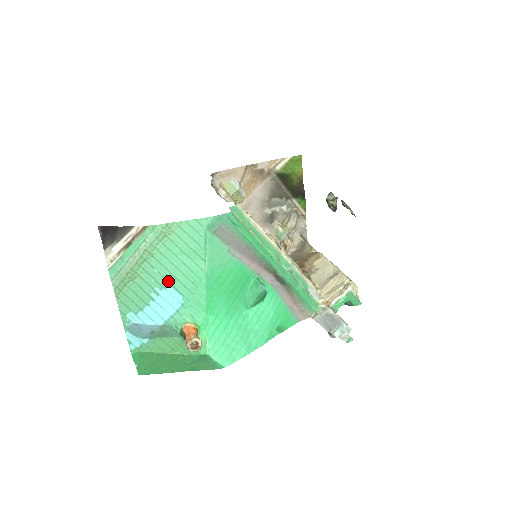
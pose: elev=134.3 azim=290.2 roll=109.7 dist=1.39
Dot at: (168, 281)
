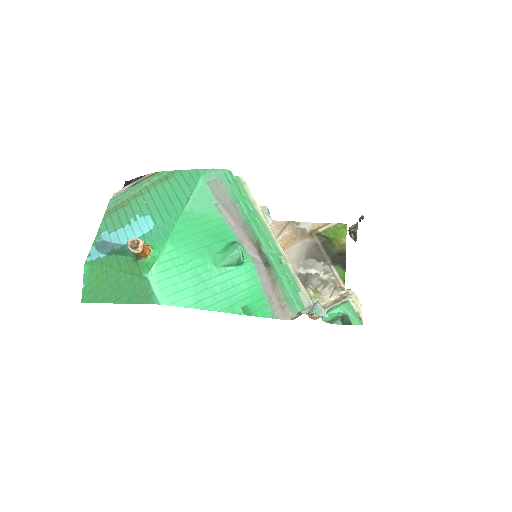
Dot at: (150, 211)
